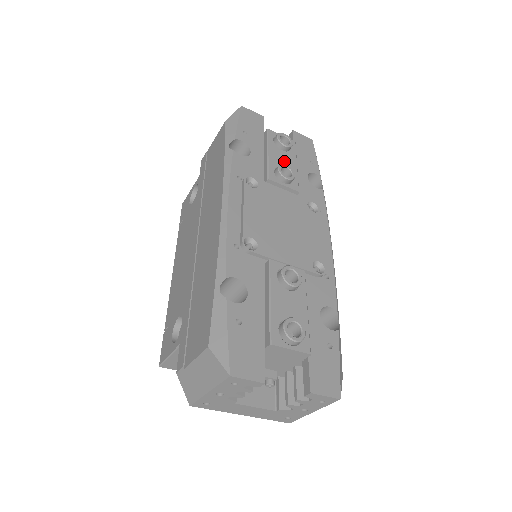
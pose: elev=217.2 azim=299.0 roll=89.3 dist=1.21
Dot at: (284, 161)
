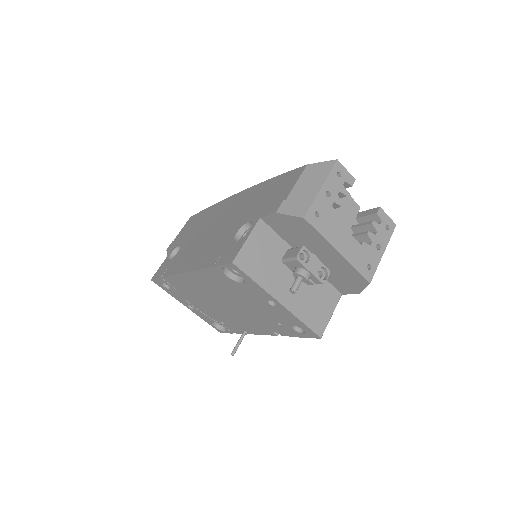
Dot at: occluded
